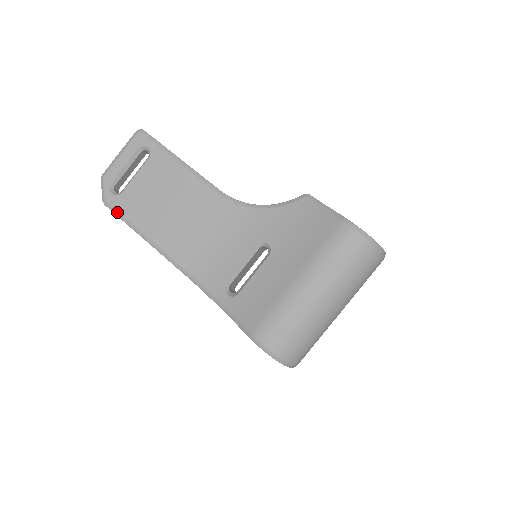
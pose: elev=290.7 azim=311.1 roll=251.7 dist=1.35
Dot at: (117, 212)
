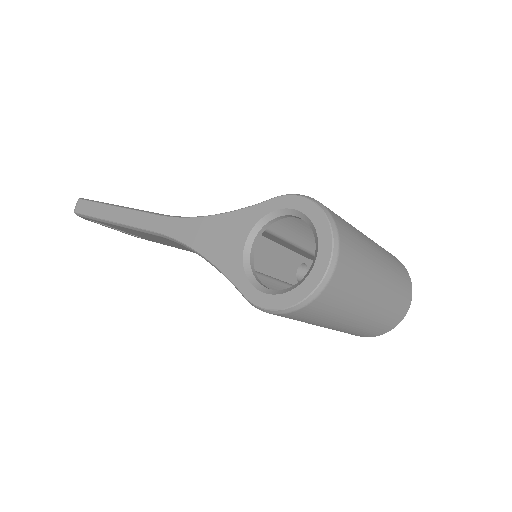
Dot at: occluded
